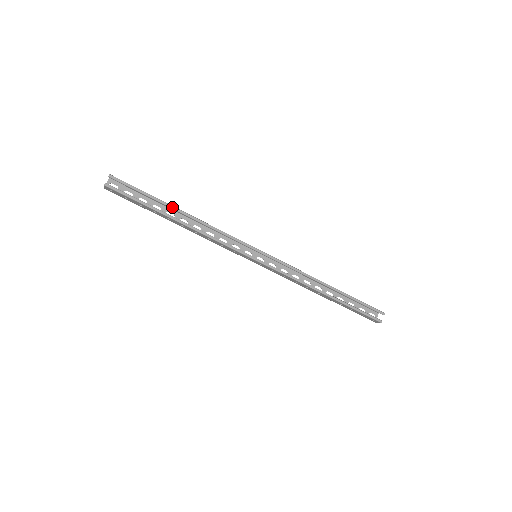
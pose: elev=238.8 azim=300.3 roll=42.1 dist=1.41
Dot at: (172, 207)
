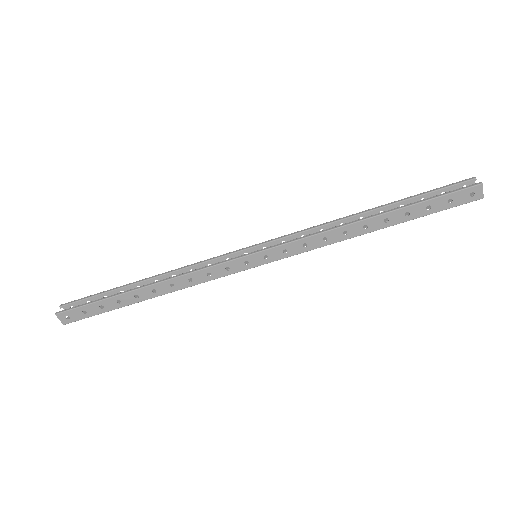
Dot at: (133, 283)
